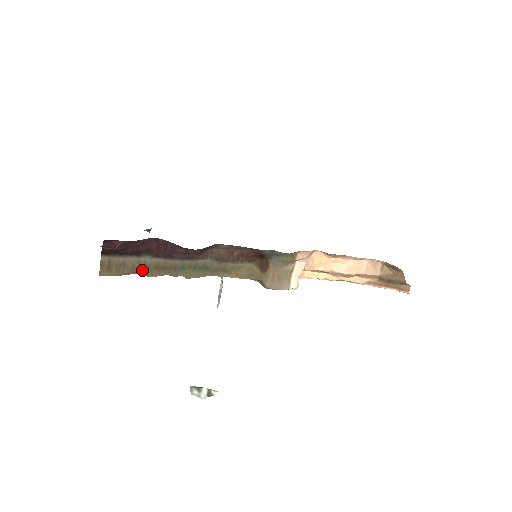
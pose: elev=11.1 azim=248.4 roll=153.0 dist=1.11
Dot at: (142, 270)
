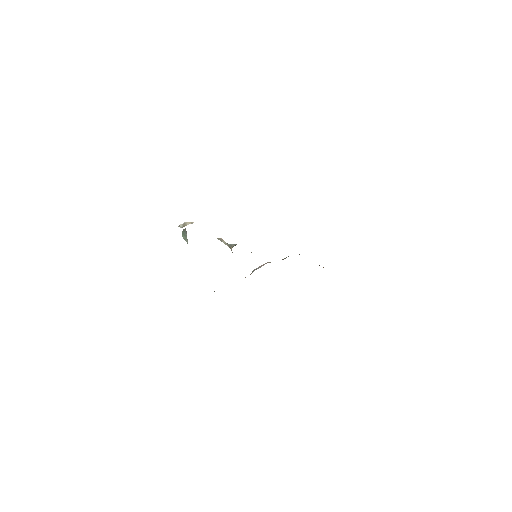
Dot at: occluded
